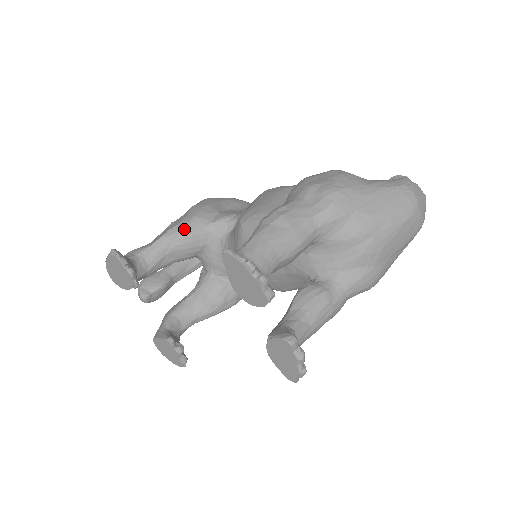
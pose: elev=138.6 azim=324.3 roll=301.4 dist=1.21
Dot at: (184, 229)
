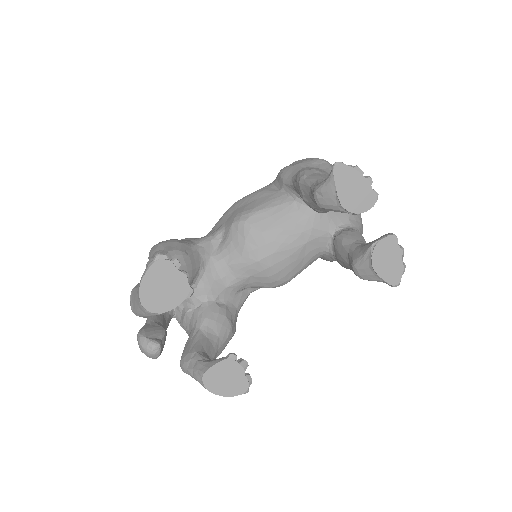
Dot at: (180, 251)
